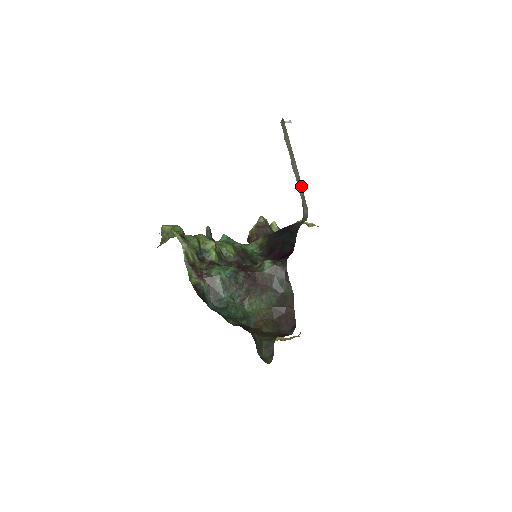
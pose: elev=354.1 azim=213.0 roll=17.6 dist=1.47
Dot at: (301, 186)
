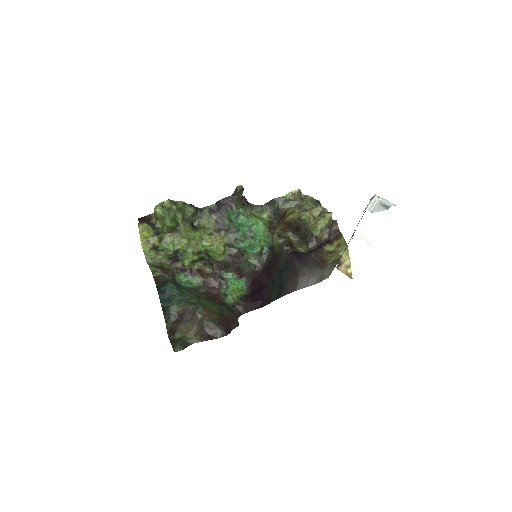
Dot at: occluded
